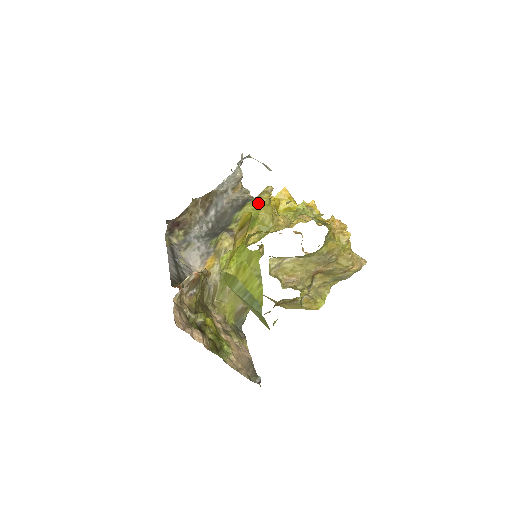
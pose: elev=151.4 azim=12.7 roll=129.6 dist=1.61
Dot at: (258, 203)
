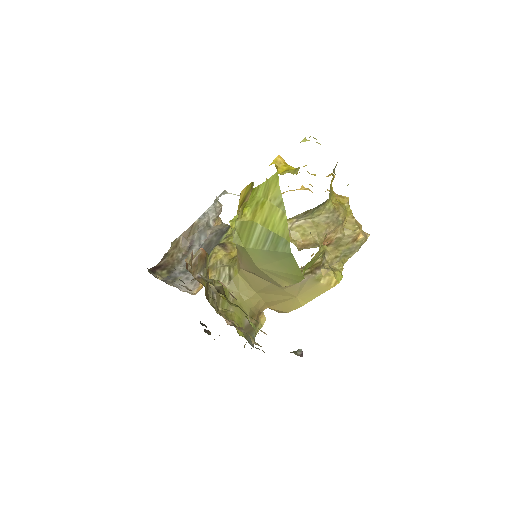
Dot at: occluded
